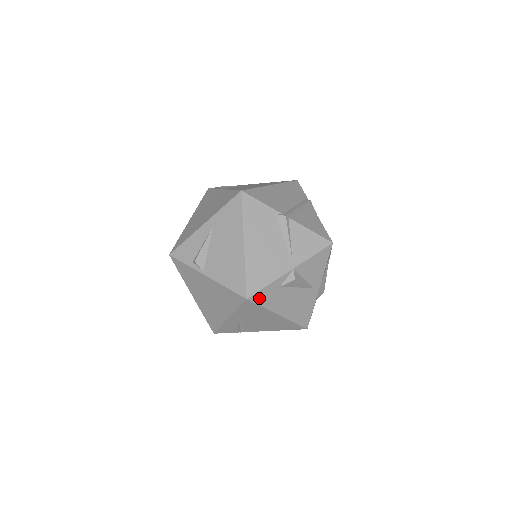
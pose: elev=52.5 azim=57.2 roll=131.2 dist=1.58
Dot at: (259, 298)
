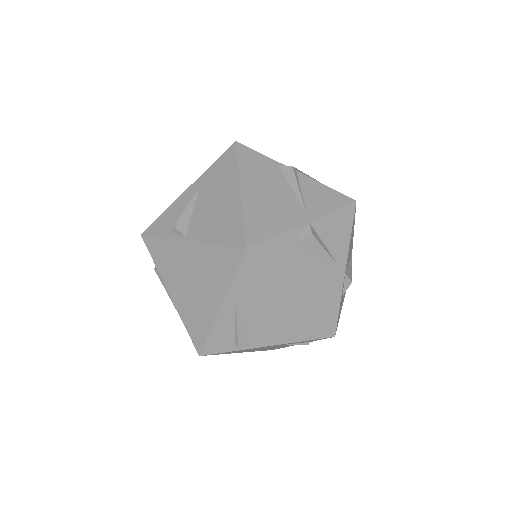
Dot at: (264, 254)
